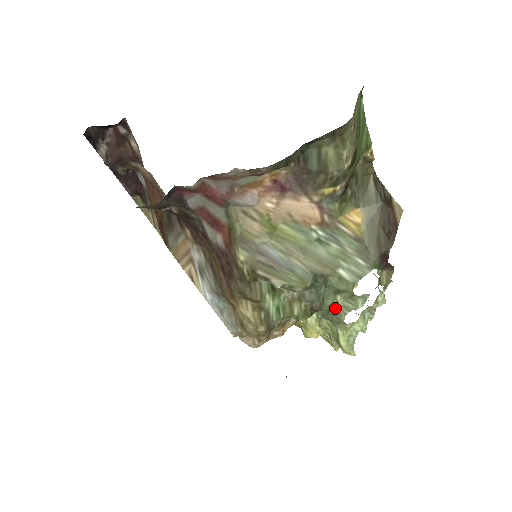
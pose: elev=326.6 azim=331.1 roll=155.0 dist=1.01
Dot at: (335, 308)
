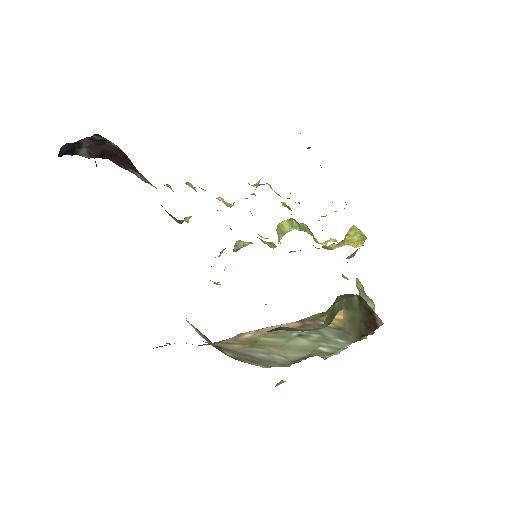
Dot at: occluded
